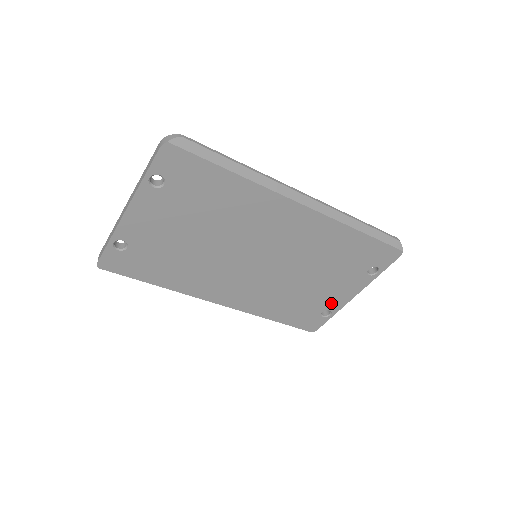
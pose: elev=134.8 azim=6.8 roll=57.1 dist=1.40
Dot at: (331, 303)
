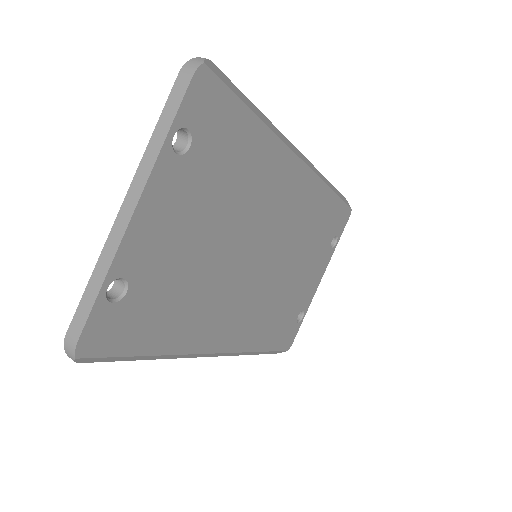
Dot at: (305, 299)
